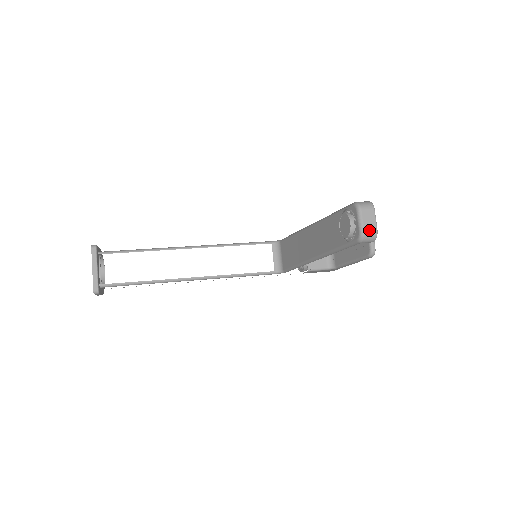
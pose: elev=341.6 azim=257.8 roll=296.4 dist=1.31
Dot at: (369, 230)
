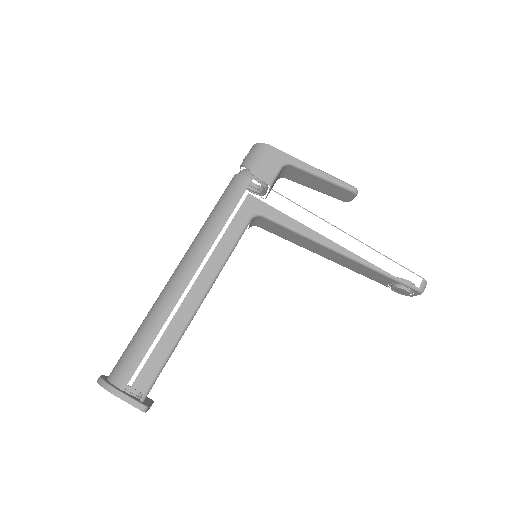
Dot at: occluded
